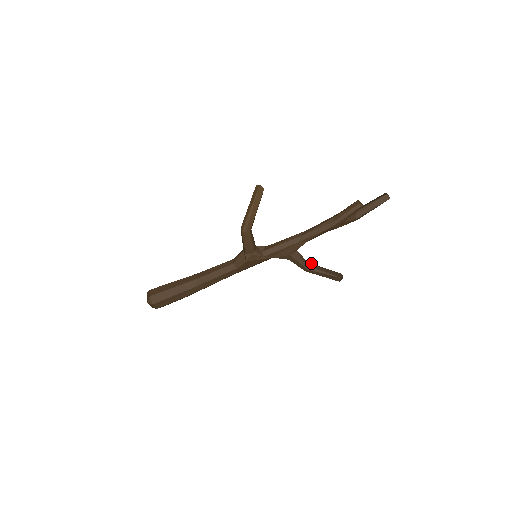
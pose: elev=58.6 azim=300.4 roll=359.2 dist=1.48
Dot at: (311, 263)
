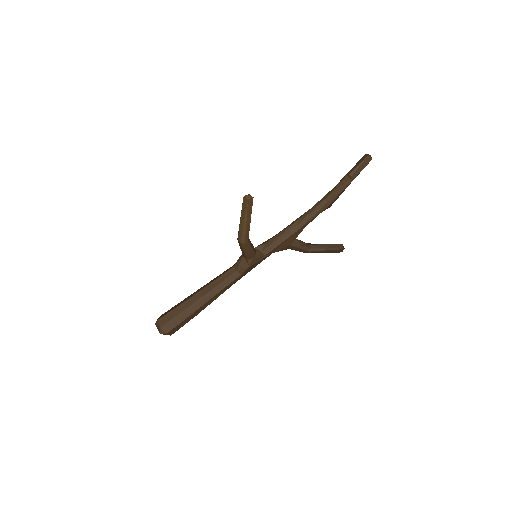
Dot at: (310, 243)
